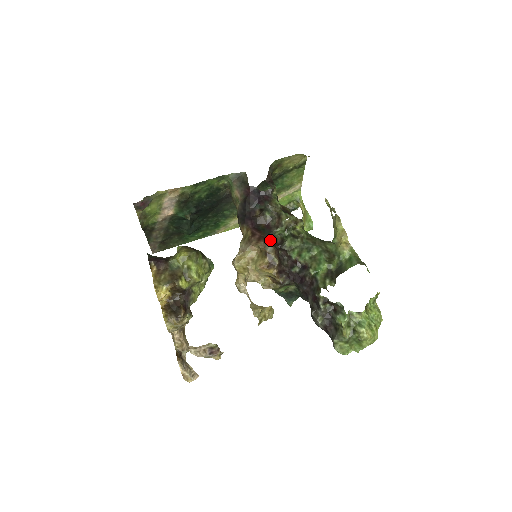
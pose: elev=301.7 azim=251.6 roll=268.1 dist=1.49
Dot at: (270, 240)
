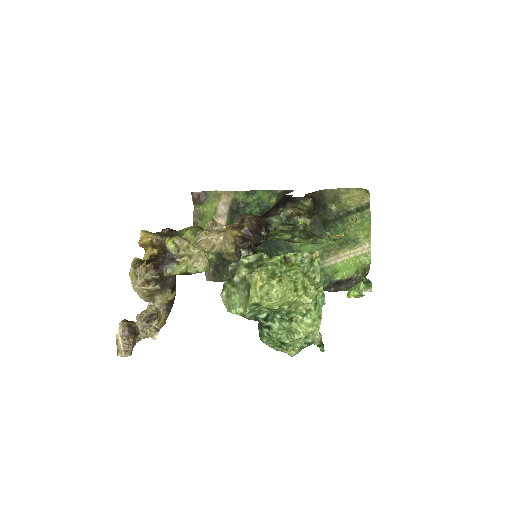
Dot at: (260, 218)
